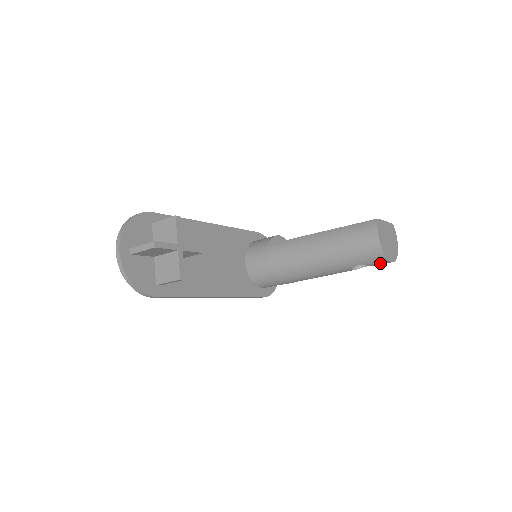
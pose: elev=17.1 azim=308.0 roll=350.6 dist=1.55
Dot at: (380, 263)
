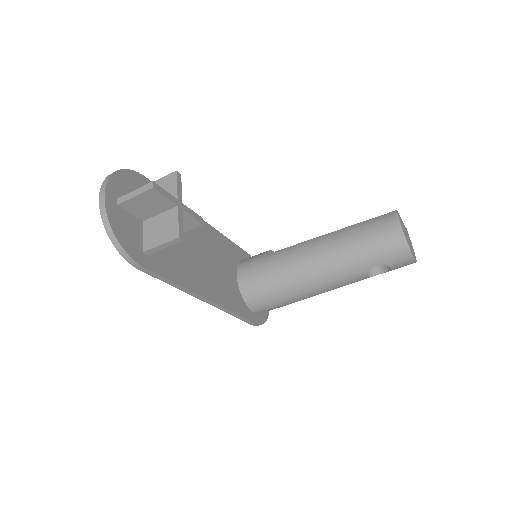
Dot at: (401, 261)
